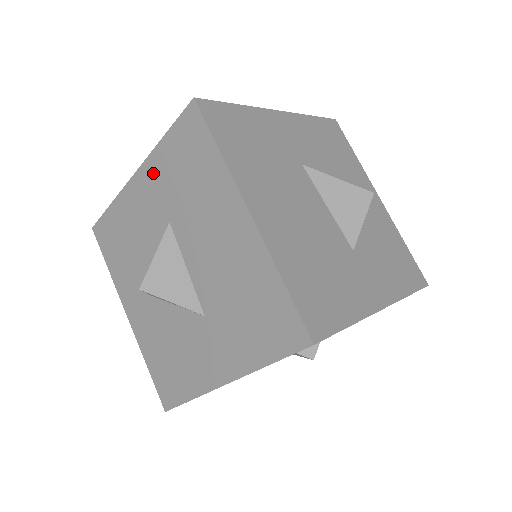
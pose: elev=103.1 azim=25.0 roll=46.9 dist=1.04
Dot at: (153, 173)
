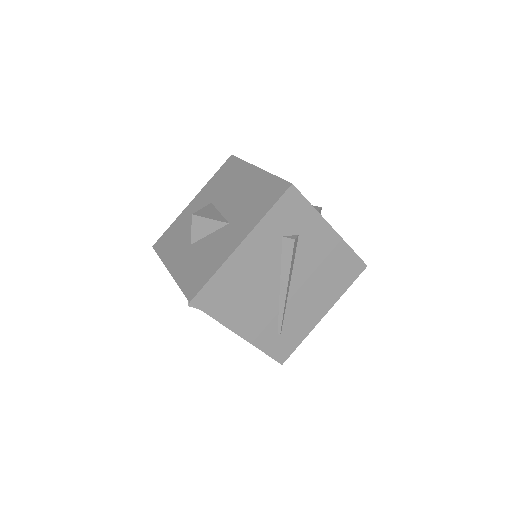
Dot at: (204, 192)
